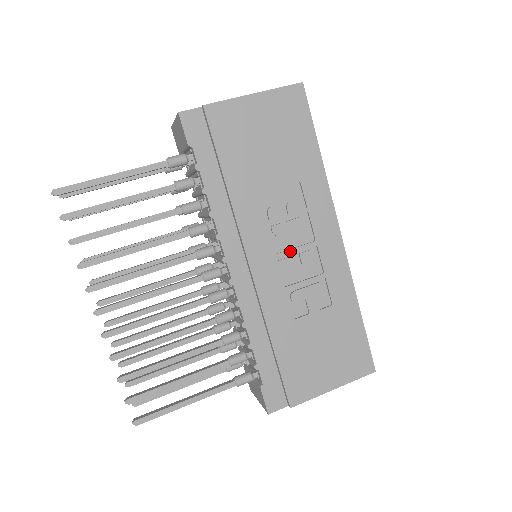
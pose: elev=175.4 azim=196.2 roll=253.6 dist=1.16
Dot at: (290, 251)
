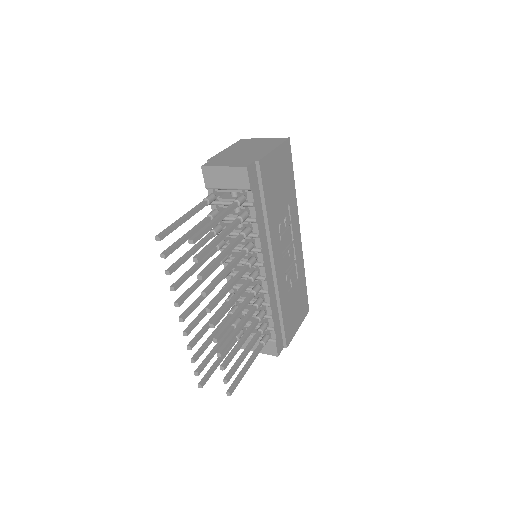
Dot at: (286, 250)
